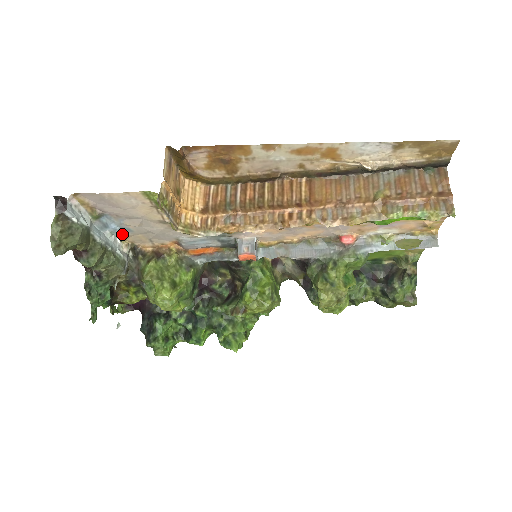
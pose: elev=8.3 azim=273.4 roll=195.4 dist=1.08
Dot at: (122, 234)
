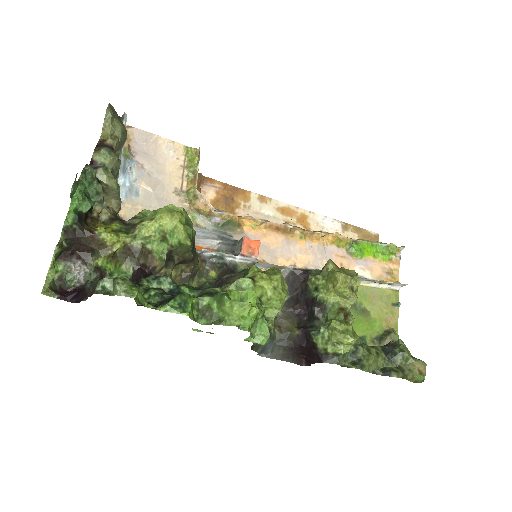
Dot at: (124, 196)
